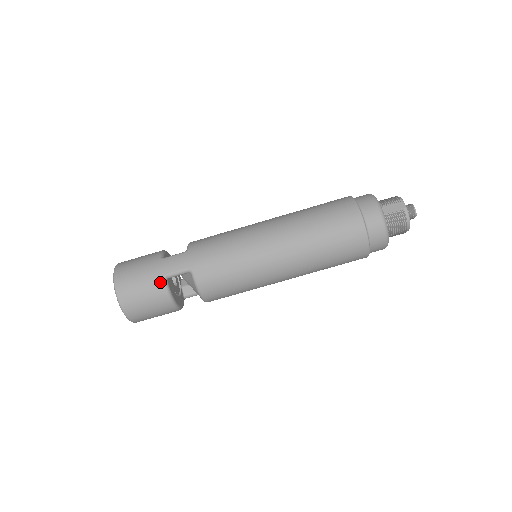
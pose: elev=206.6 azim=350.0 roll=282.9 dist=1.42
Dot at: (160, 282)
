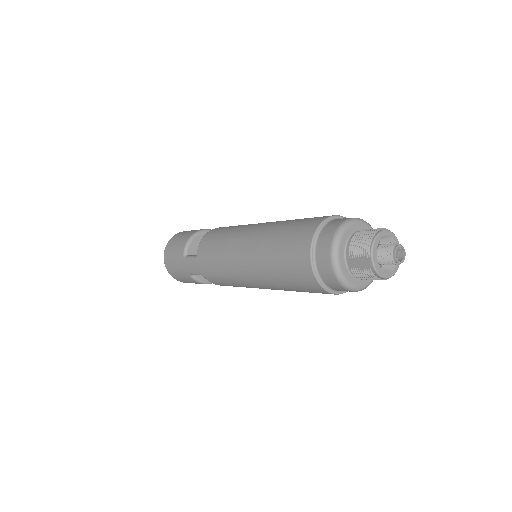
Dot at: (189, 277)
